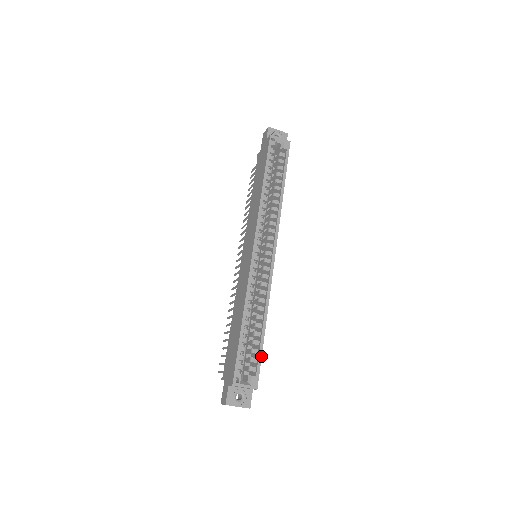
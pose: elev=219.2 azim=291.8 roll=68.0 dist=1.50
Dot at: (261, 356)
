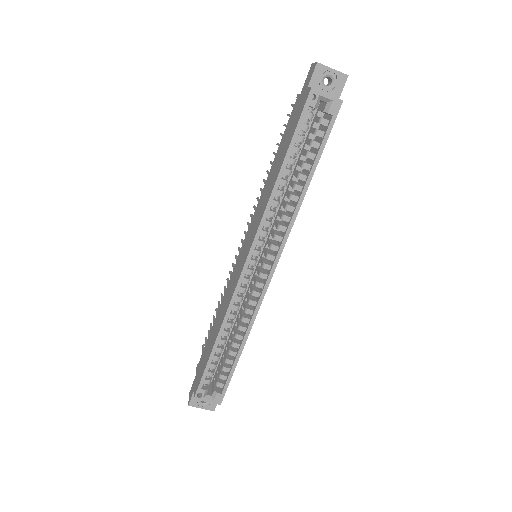
Dot at: (231, 377)
